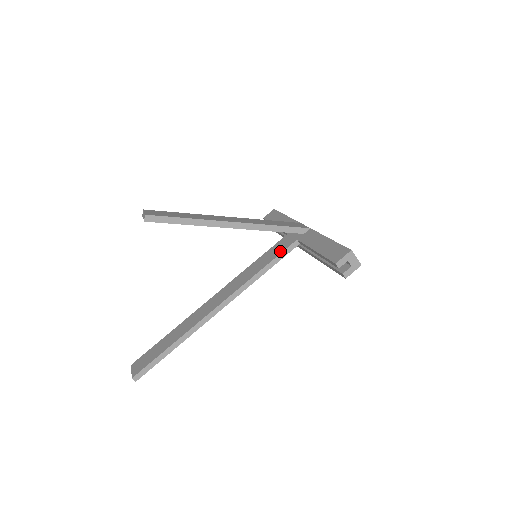
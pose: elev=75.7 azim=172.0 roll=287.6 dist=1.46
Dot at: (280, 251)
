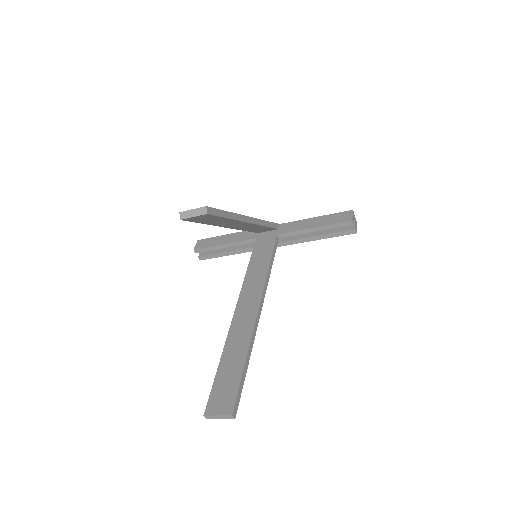
Dot at: (271, 247)
